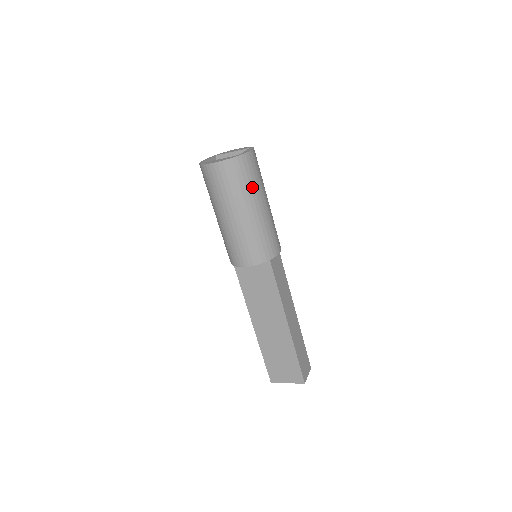
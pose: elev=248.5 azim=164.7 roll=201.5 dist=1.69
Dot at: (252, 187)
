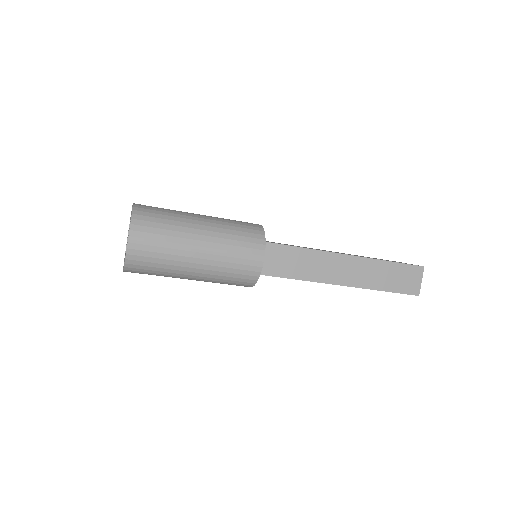
Dot at: (168, 262)
